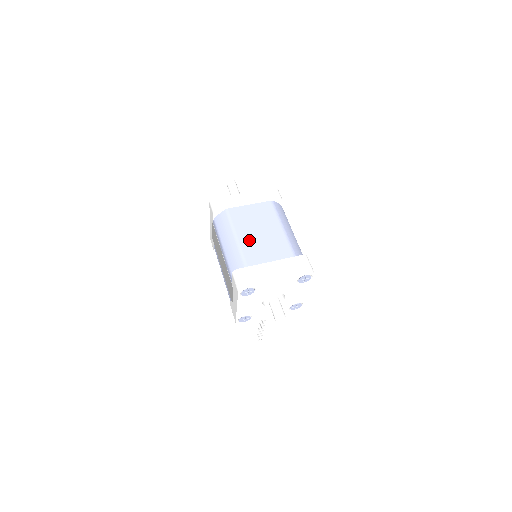
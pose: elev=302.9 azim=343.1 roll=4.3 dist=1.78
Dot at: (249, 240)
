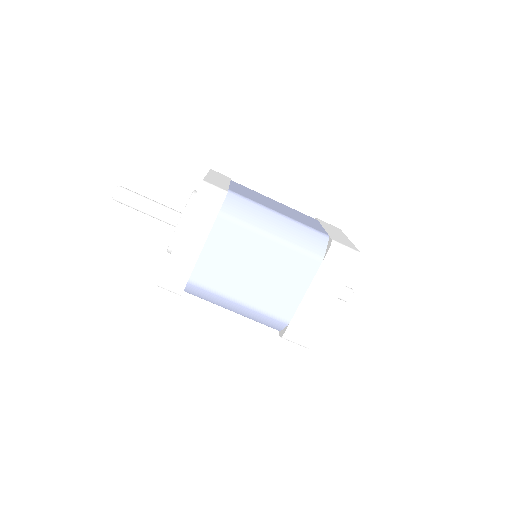
Dot at: (257, 292)
